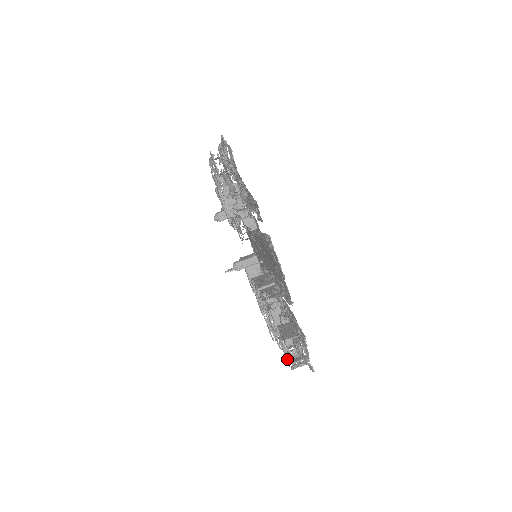
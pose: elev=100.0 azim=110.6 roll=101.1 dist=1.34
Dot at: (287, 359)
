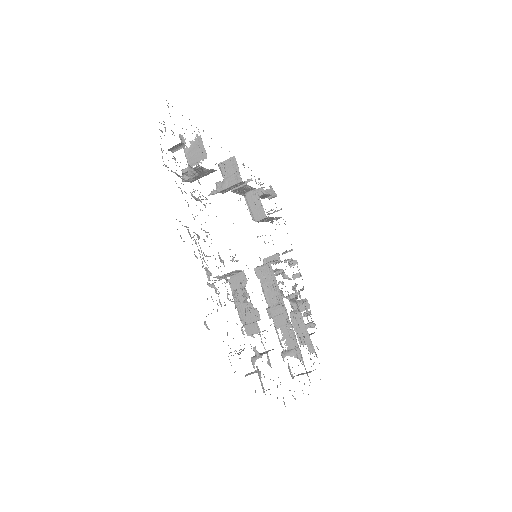
Dot at: occluded
